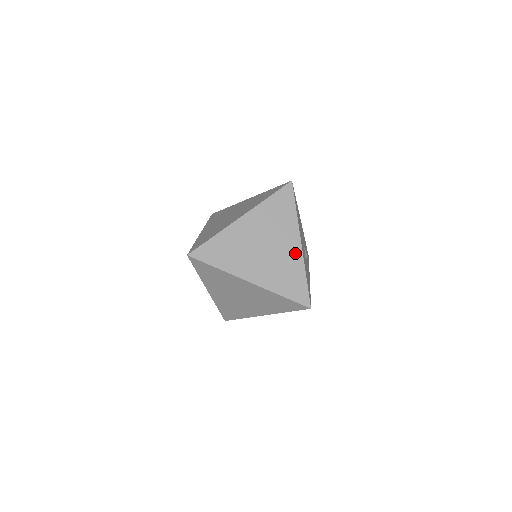
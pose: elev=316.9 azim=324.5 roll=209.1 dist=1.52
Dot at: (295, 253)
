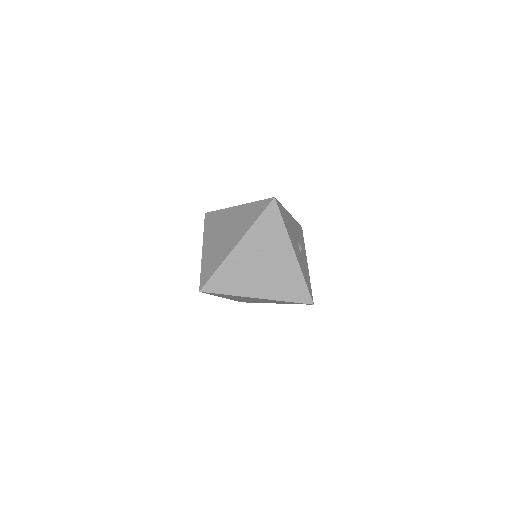
Dot at: (291, 263)
